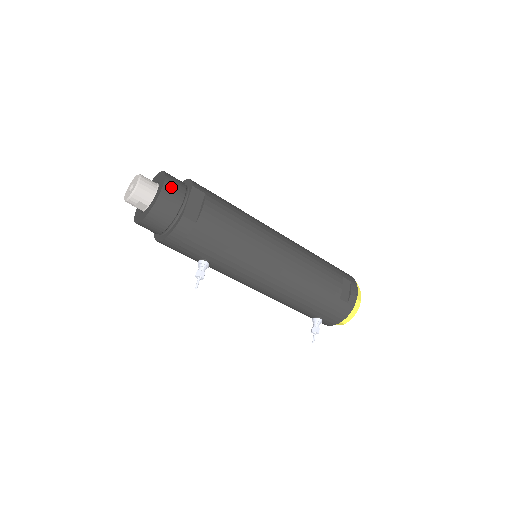
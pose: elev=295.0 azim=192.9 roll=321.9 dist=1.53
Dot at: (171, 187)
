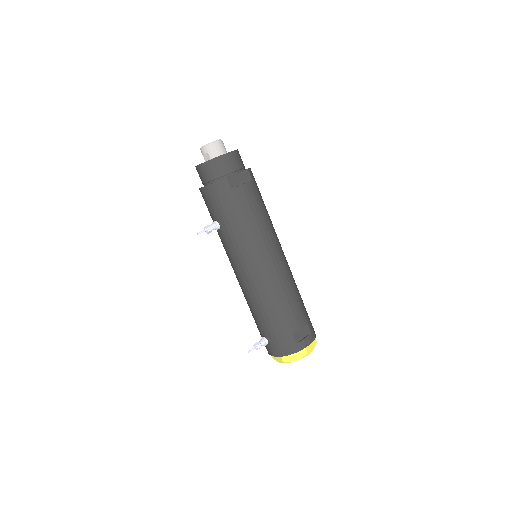
Dot at: (233, 158)
